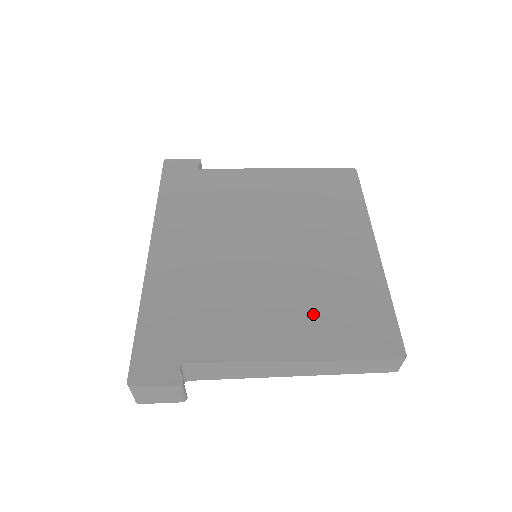
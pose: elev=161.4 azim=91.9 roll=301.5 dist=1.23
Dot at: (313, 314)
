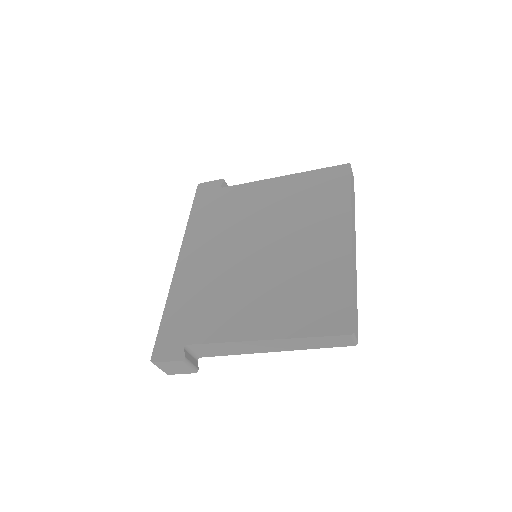
Dot at: (285, 301)
